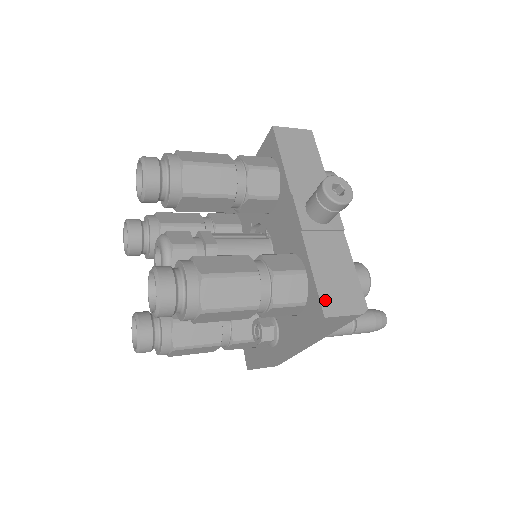
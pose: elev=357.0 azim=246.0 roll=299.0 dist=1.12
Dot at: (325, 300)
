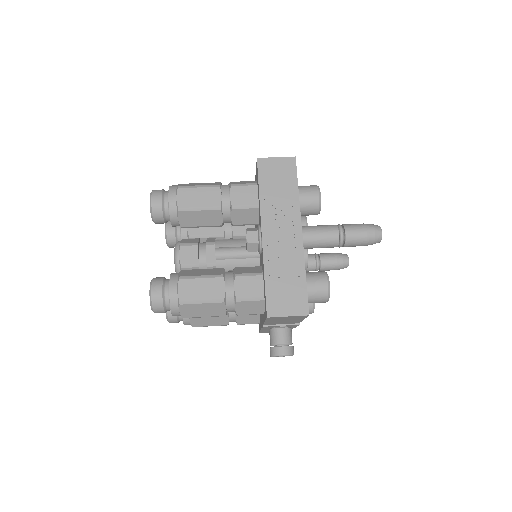
Dot at: occluded
